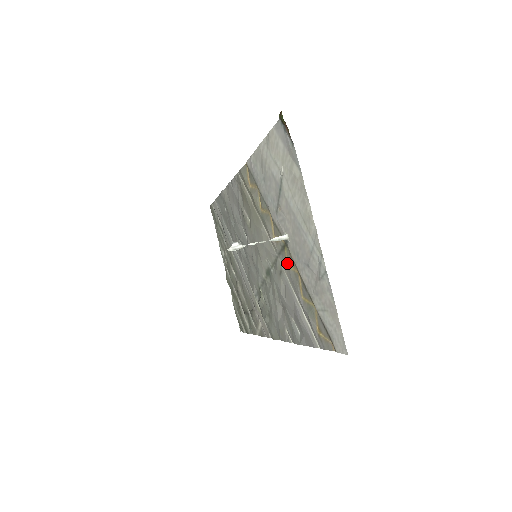
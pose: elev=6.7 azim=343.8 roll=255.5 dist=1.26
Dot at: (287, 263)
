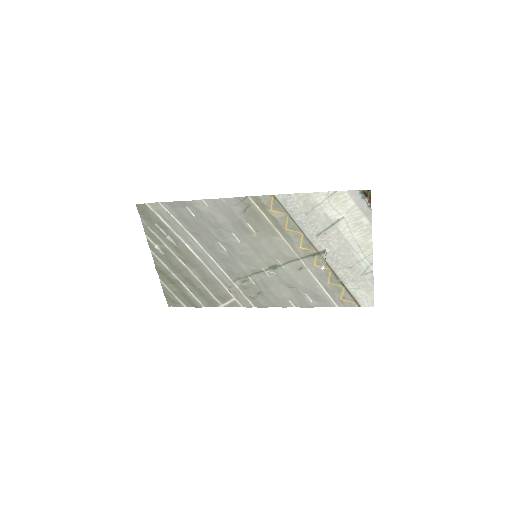
Dot at: (315, 264)
